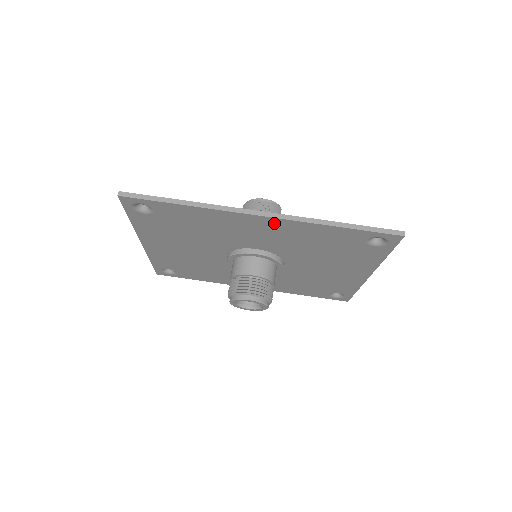
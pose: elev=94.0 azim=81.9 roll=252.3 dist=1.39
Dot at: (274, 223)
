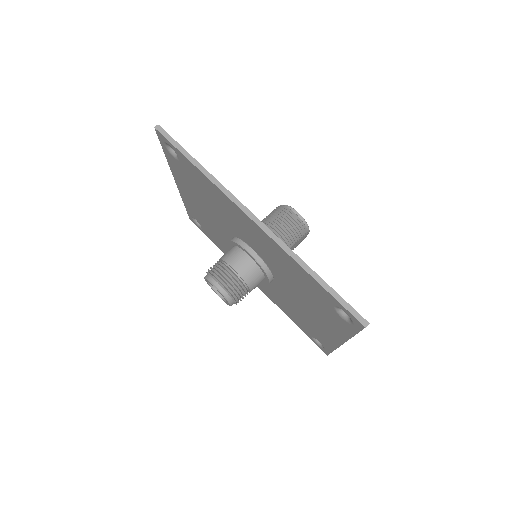
Dot at: (262, 234)
